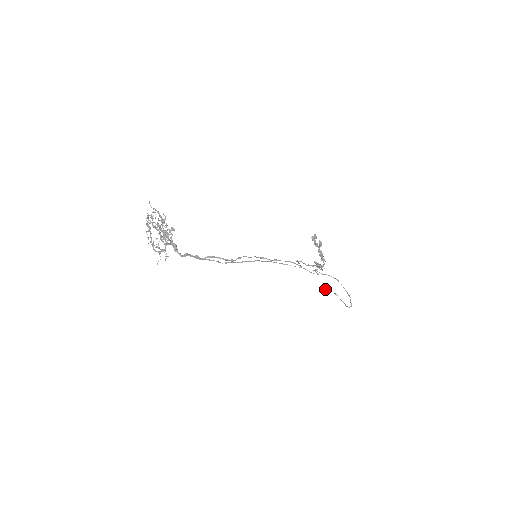
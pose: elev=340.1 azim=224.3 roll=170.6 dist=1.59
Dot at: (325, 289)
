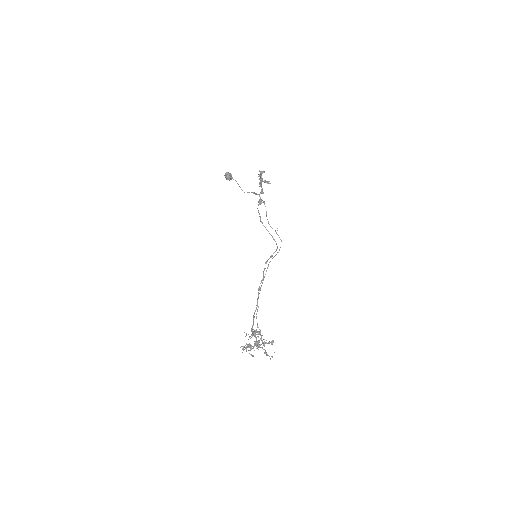
Dot at: (229, 179)
